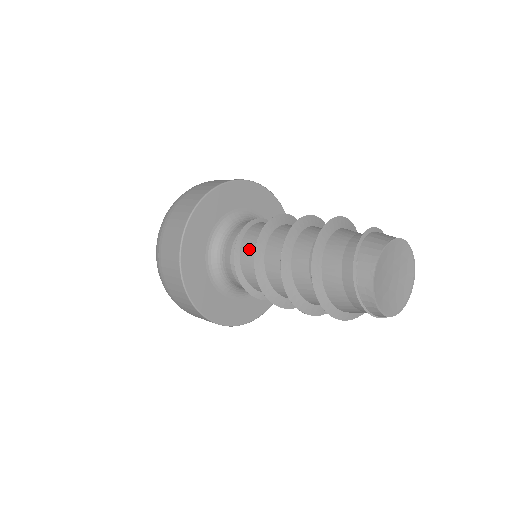
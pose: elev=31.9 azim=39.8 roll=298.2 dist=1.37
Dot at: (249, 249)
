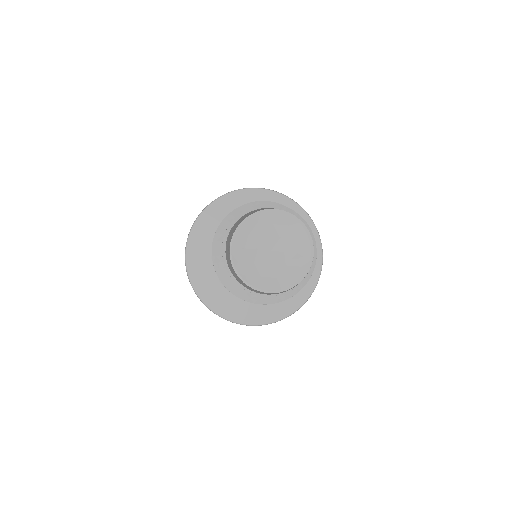
Dot at: occluded
